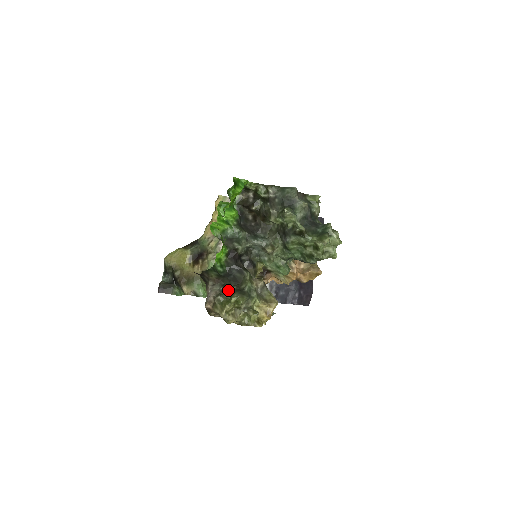
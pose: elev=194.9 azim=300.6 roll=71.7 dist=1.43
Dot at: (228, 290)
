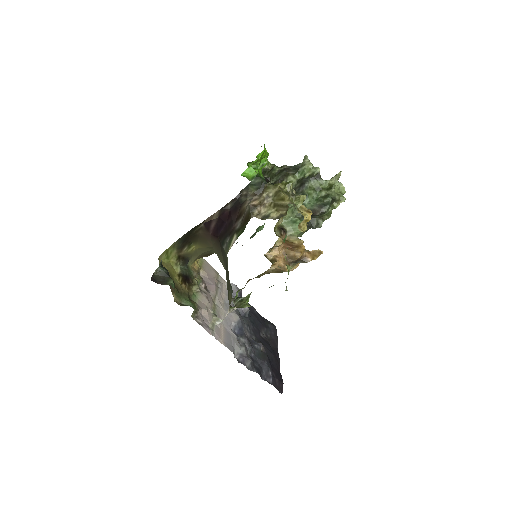
Dot at: occluded
